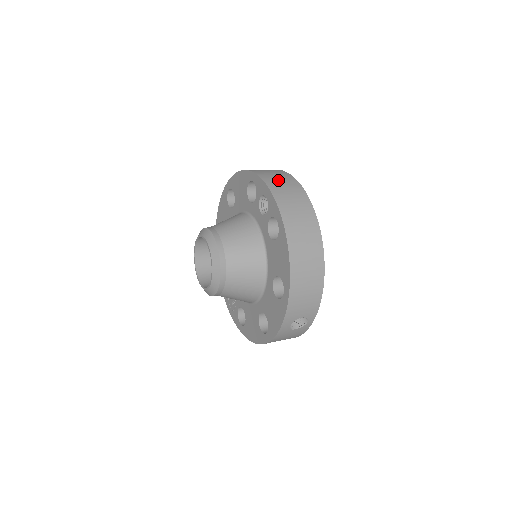
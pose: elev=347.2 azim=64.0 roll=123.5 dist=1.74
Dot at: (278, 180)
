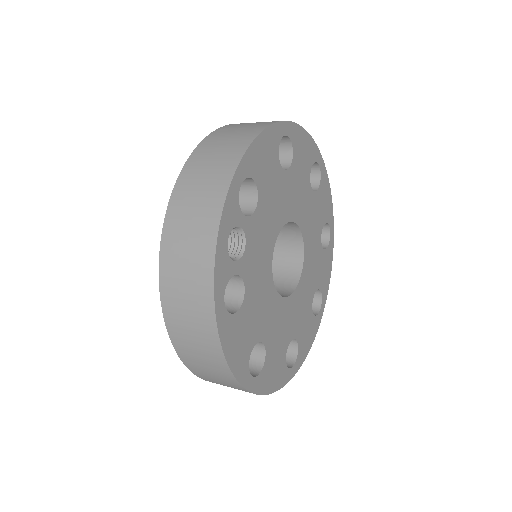
Dot at: (189, 211)
